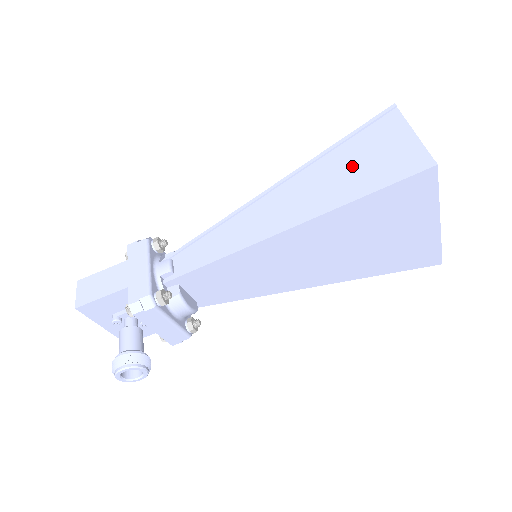
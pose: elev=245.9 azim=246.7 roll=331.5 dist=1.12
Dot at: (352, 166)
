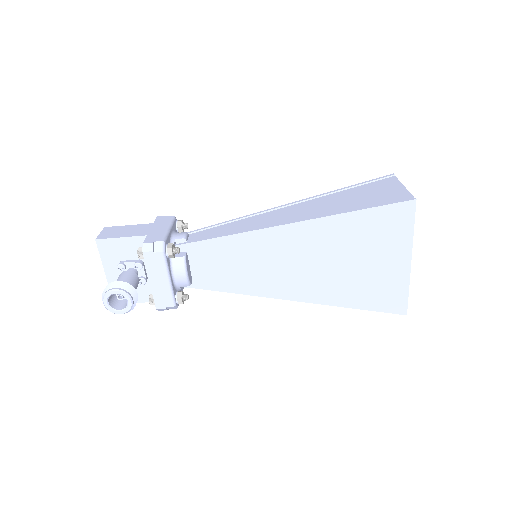
Dot at: (353, 198)
